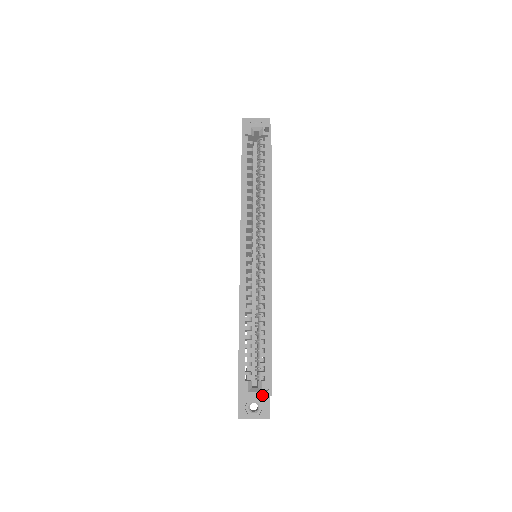
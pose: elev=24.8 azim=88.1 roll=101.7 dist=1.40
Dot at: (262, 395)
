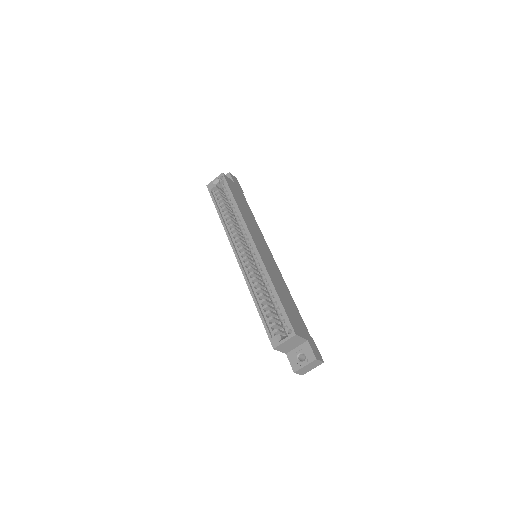
Dot at: (289, 338)
